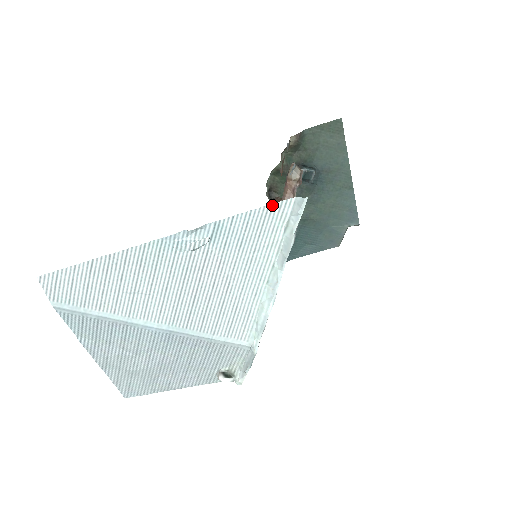
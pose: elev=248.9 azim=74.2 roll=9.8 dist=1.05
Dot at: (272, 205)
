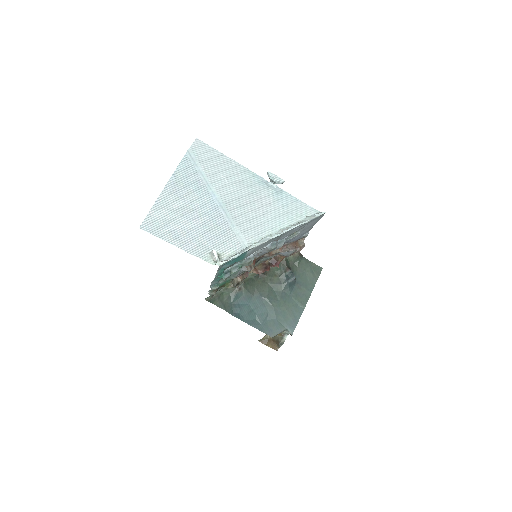
Dot at: (308, 206)
